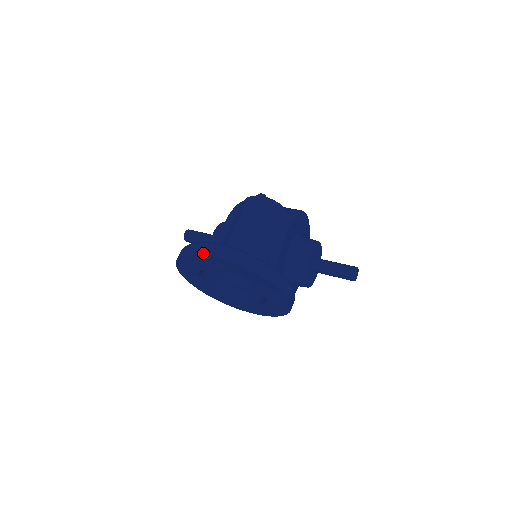
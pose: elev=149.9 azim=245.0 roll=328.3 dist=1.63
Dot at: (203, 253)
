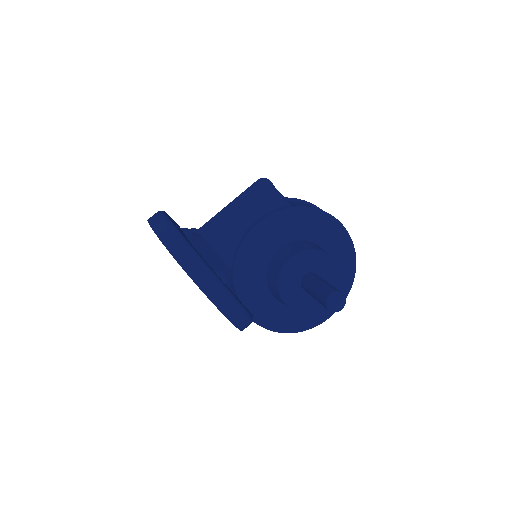
Dot at: (149, 218)
